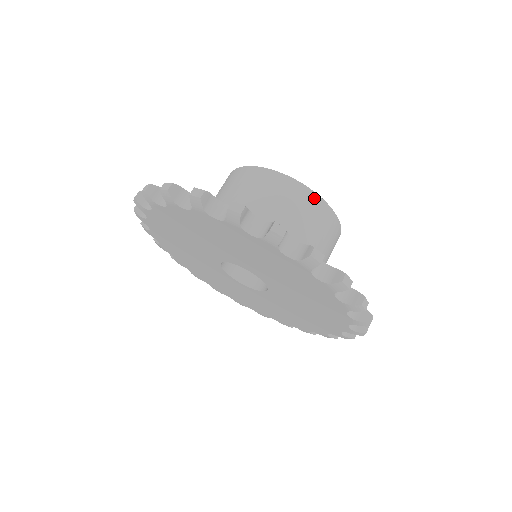
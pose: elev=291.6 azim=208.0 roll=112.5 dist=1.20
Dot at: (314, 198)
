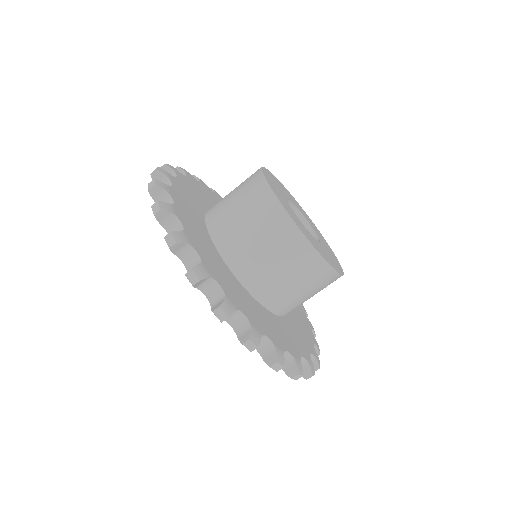
Dot at: (337, 278)
